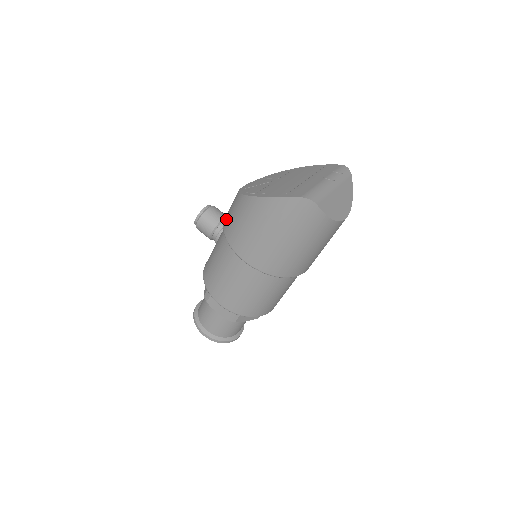
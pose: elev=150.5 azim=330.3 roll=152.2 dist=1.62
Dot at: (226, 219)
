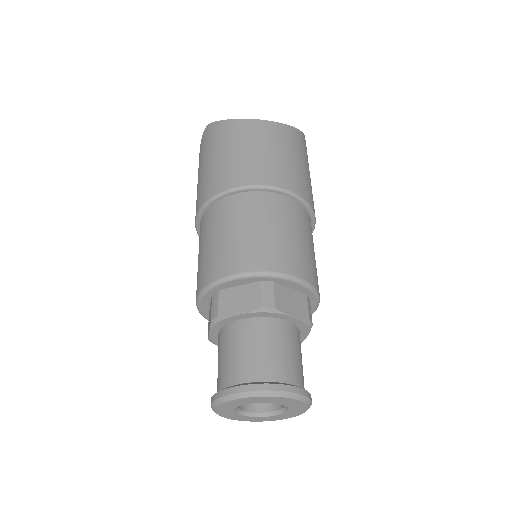
Dot at: occluded
